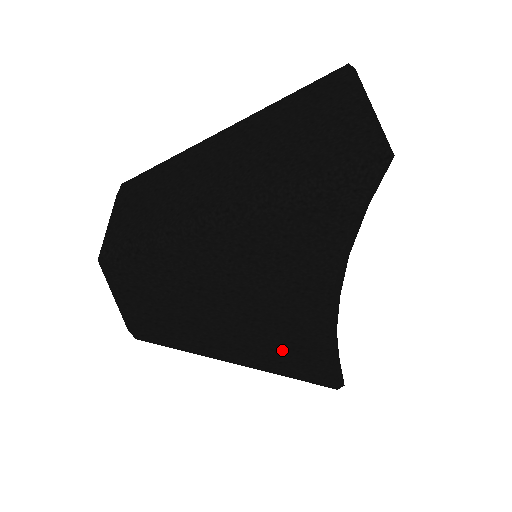
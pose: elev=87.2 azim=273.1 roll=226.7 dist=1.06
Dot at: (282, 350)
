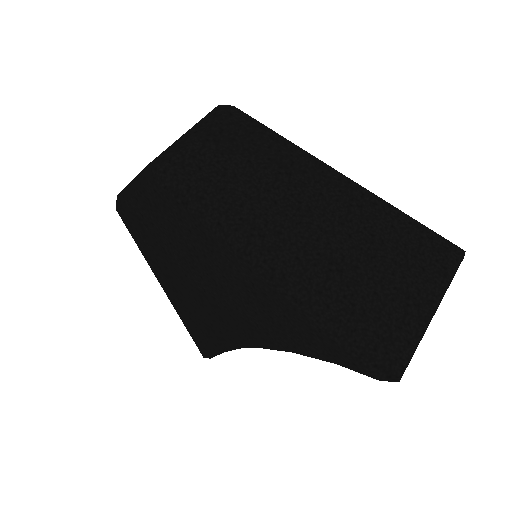
Dot at: (200, 318)
